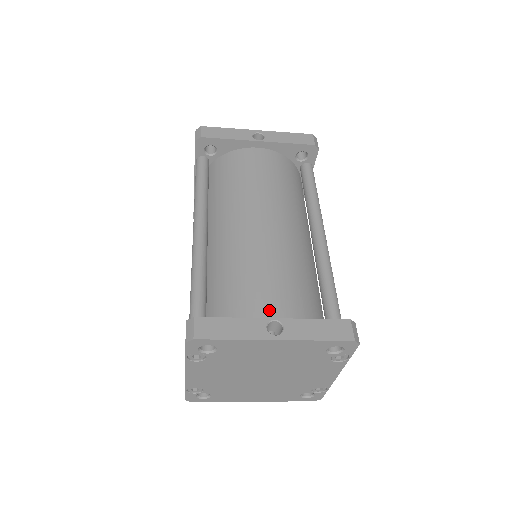
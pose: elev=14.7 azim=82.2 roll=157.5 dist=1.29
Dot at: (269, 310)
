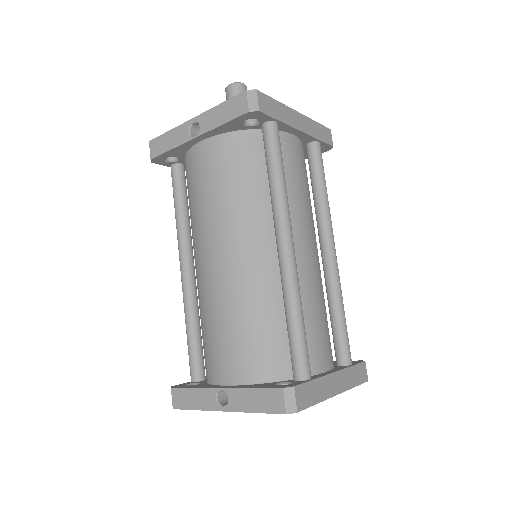
Dot at: (225, 371)
